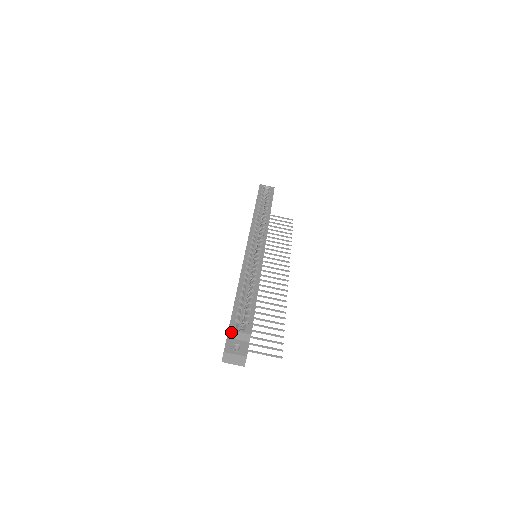
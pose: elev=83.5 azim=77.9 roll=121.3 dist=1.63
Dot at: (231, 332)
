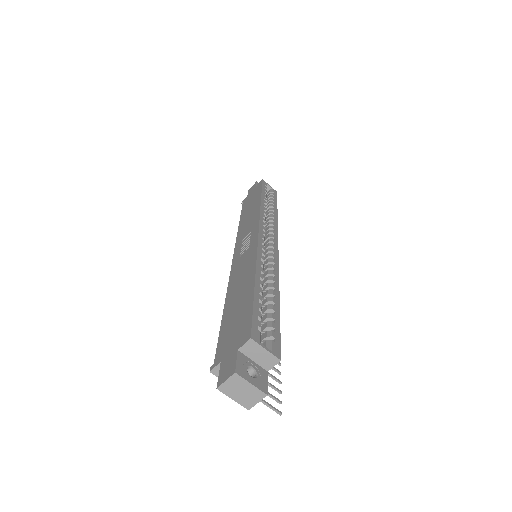
Dot at: (252, 343)
